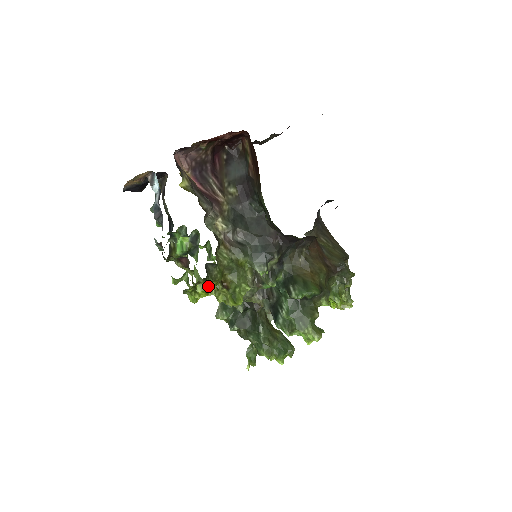
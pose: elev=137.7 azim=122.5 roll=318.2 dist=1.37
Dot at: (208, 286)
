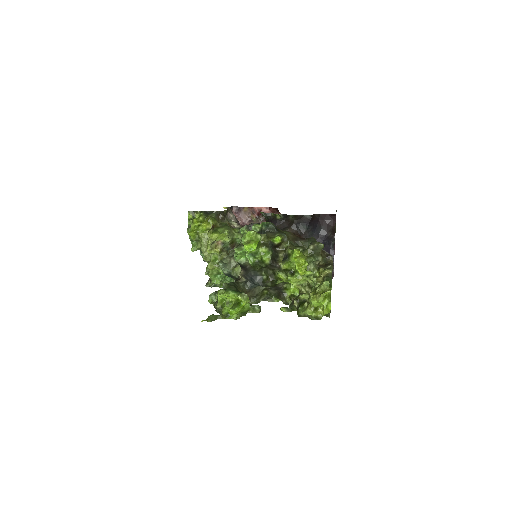
Dot at: (201, 216)
